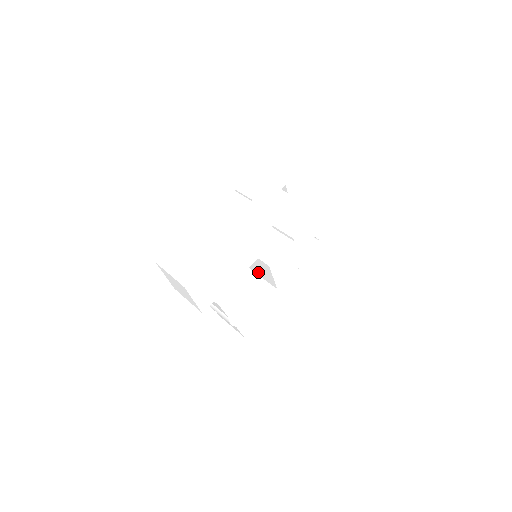
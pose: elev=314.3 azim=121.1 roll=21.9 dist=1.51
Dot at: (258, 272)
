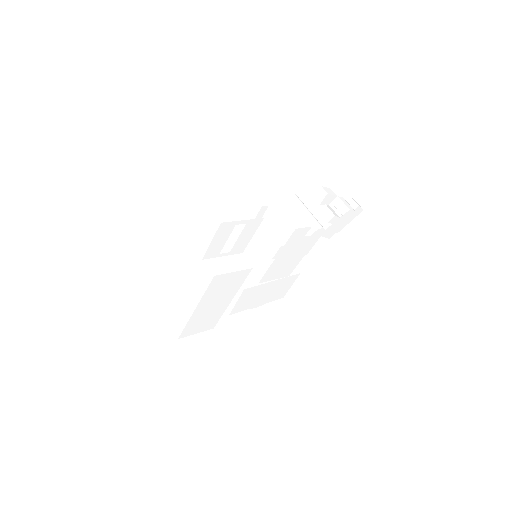
Dot at: occluded
